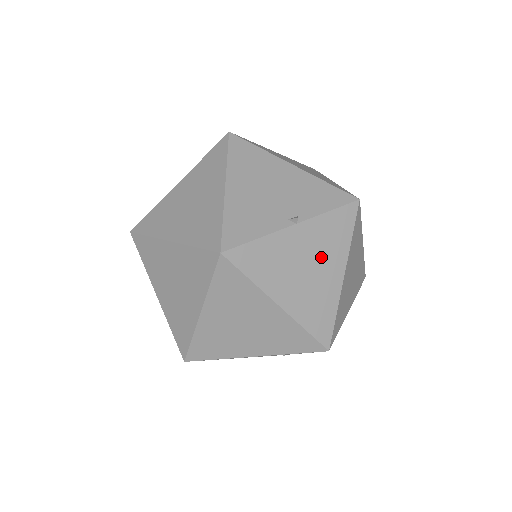
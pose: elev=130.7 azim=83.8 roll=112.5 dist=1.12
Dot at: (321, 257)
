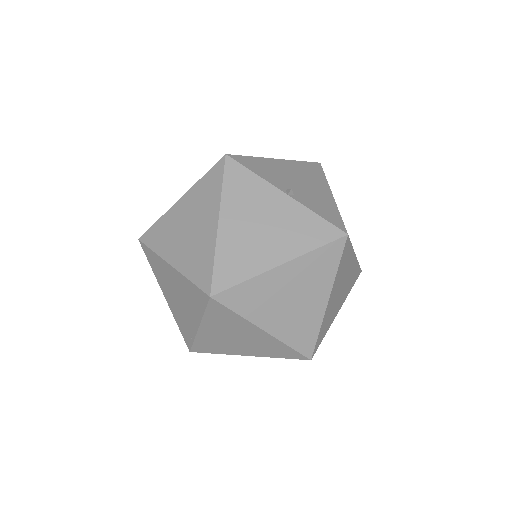
Dot at: (279, 232)
